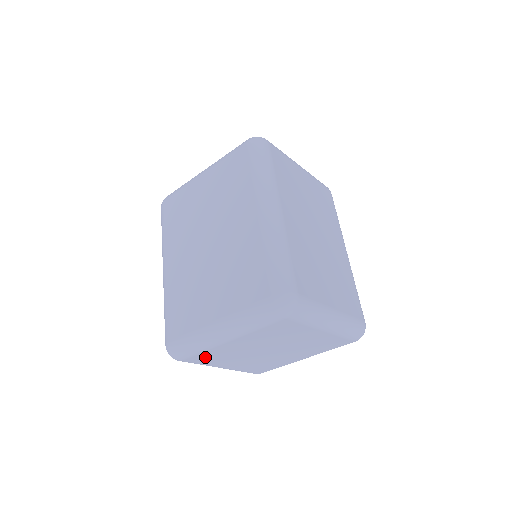
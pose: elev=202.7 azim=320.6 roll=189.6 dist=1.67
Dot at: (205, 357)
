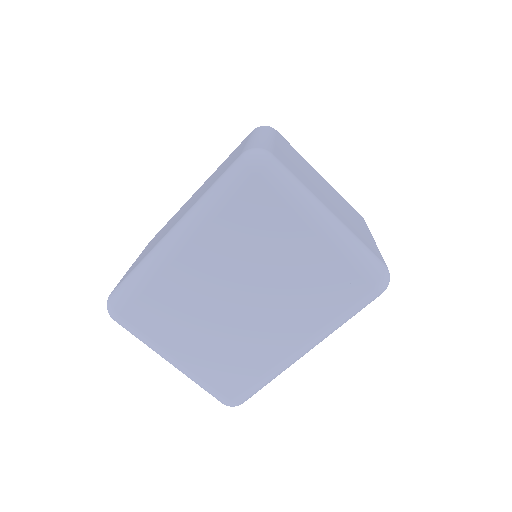
Dot at: occluded
